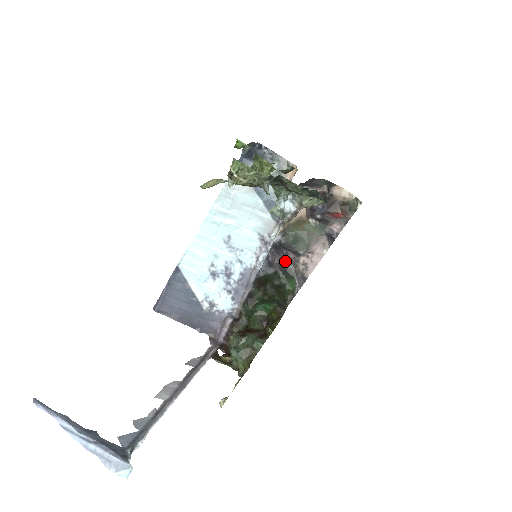
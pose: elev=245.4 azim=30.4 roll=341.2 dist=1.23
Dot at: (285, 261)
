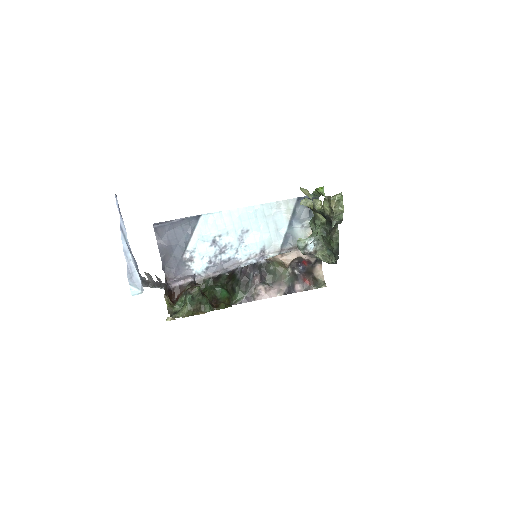
Dot at: (250, 278)
